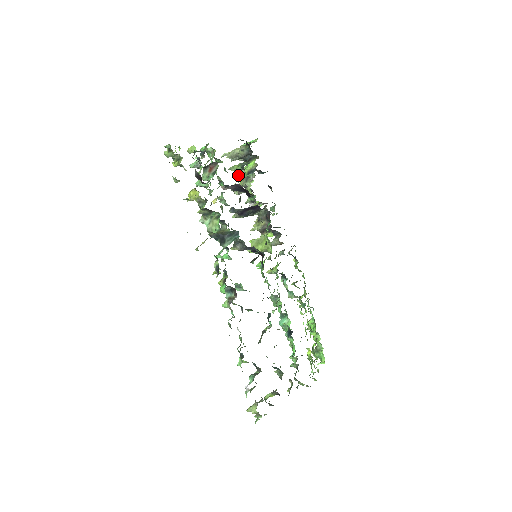
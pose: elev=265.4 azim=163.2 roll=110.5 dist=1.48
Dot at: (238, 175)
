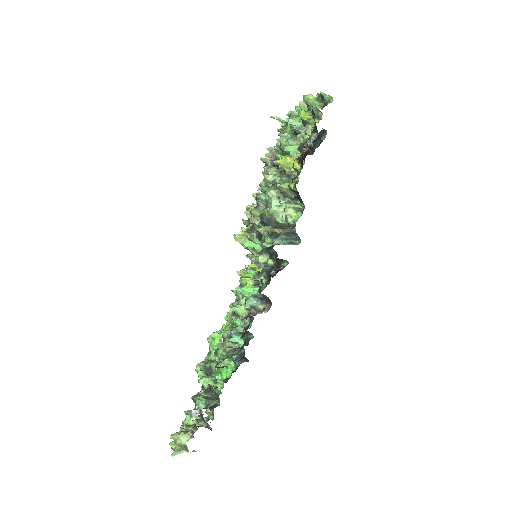
Dot at: occluded
